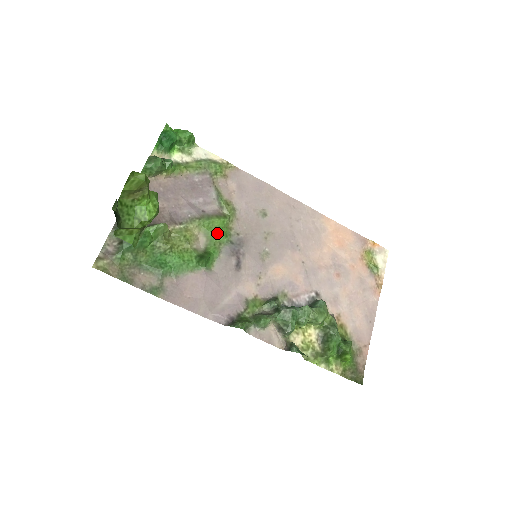
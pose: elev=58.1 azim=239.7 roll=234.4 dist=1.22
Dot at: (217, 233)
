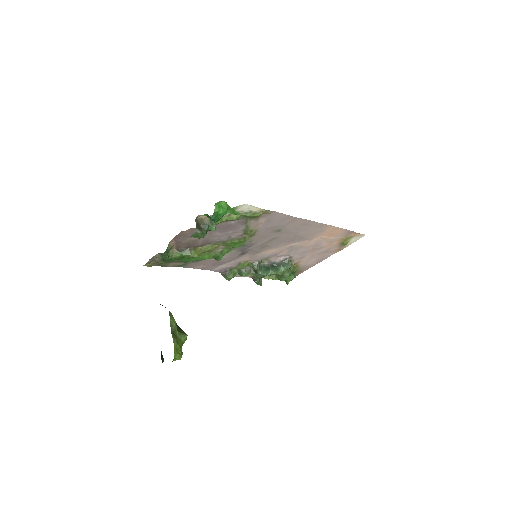
Dot at: (234, 245)
